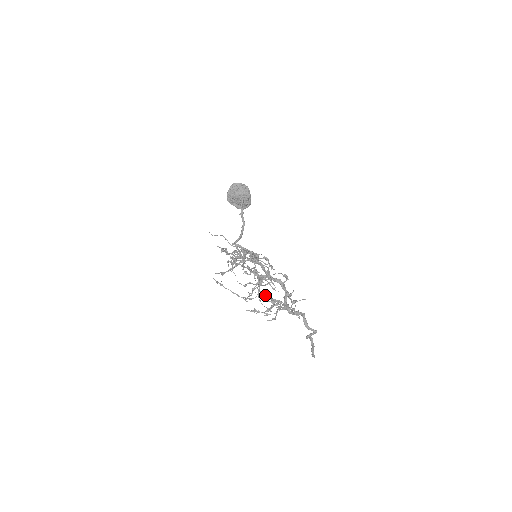
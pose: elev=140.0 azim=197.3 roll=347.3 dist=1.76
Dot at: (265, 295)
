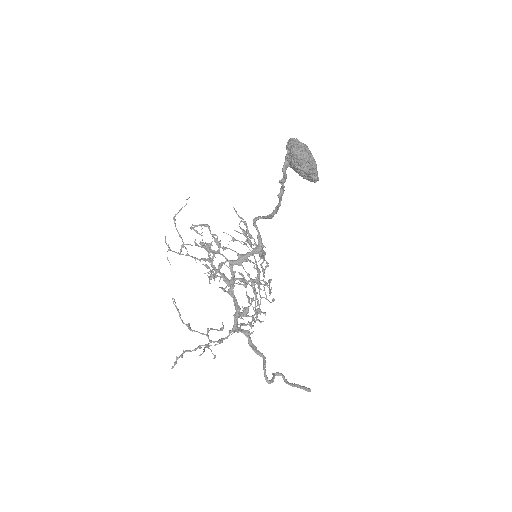
Dot at: occluded
